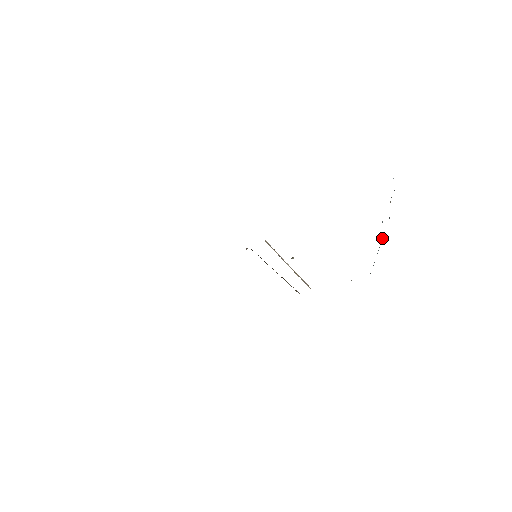
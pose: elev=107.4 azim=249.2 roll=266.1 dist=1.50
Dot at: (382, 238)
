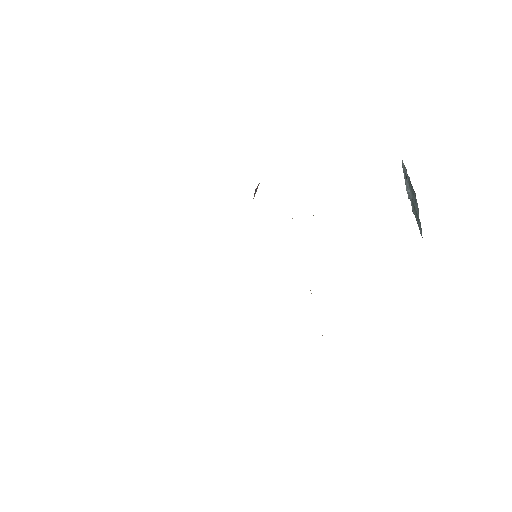
Dot at: (414, 211)
